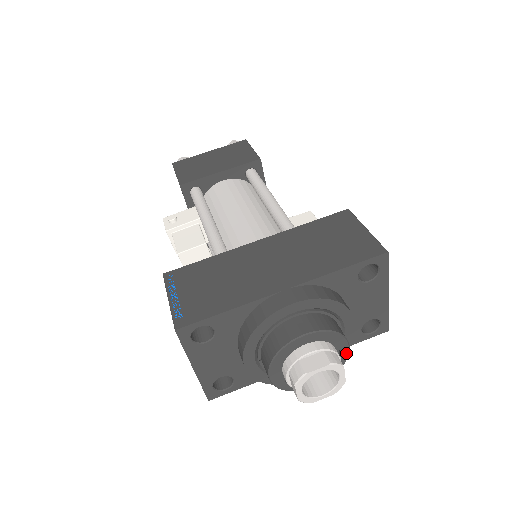
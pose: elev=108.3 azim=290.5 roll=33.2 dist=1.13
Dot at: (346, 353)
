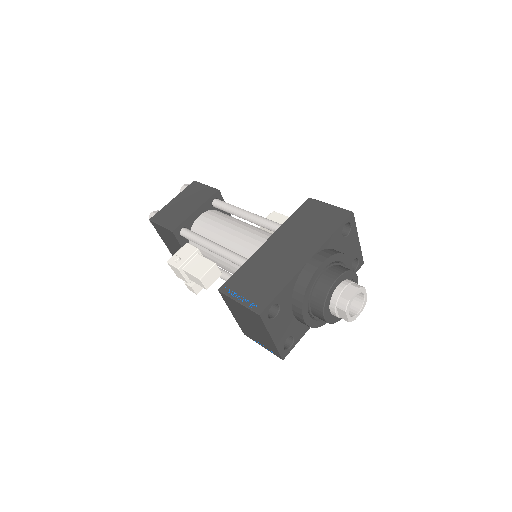
Dot at: (357, 283)
